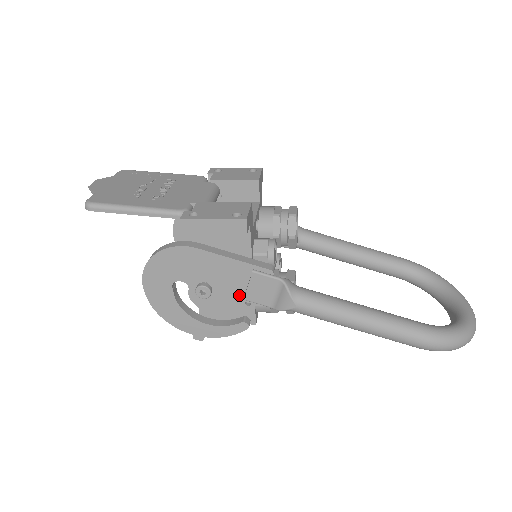
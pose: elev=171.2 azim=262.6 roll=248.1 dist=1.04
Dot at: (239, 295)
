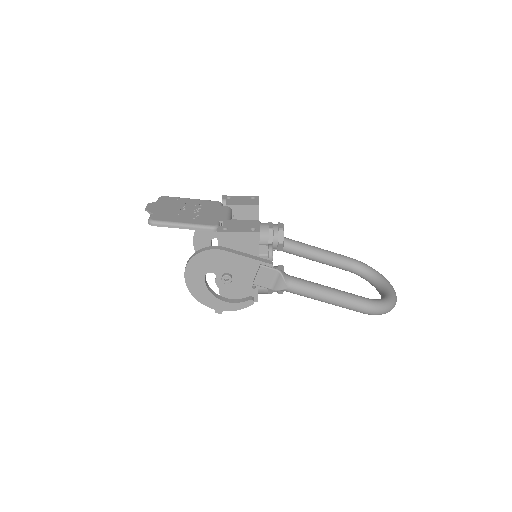
Dot at: (250, 281)
